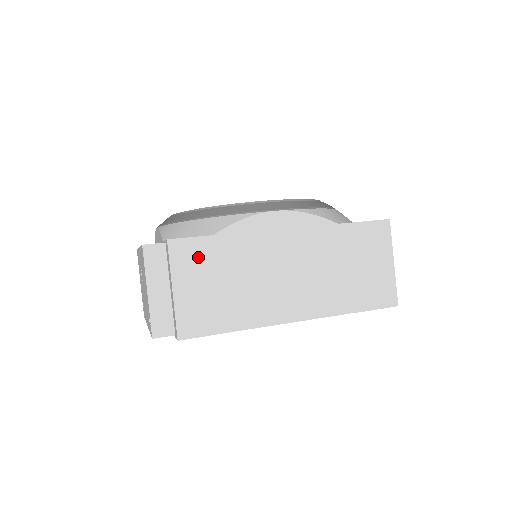
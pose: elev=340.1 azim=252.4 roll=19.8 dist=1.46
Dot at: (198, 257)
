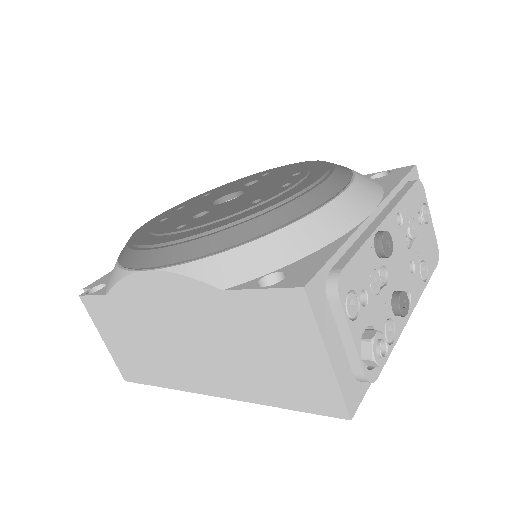
Dot at: (106, 314)
